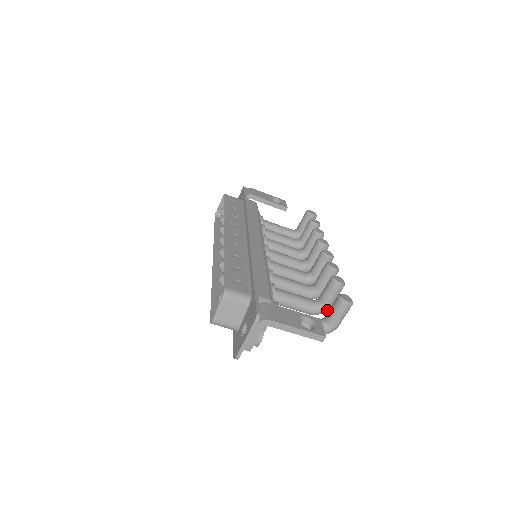
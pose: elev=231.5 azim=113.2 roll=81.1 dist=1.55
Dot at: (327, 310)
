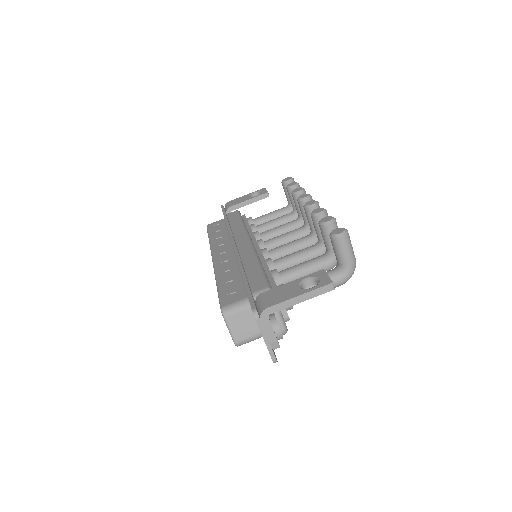
Dot at: occluded
